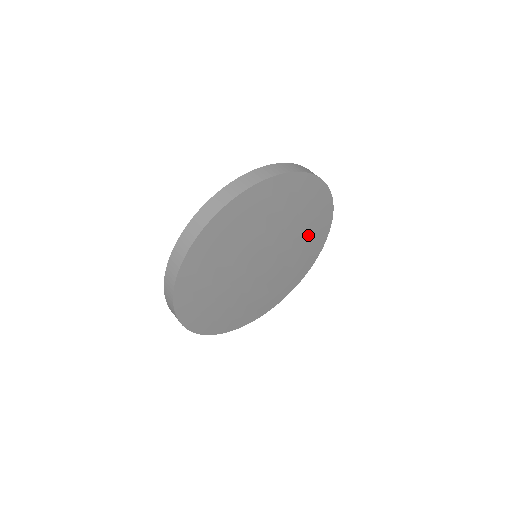
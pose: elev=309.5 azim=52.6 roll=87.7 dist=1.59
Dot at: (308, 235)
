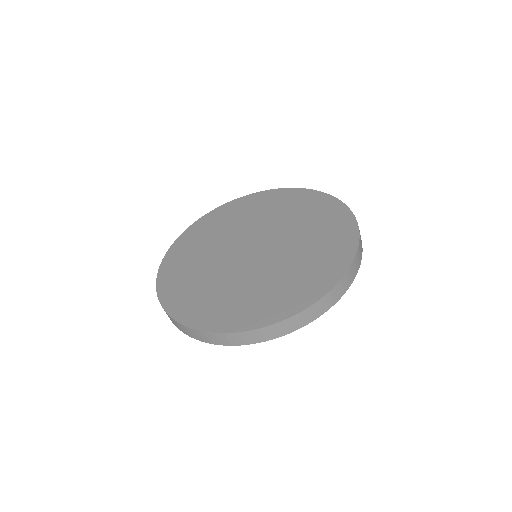
Dot at: occluded
